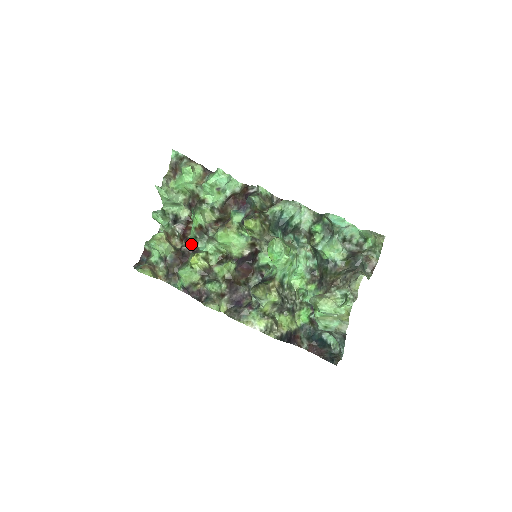
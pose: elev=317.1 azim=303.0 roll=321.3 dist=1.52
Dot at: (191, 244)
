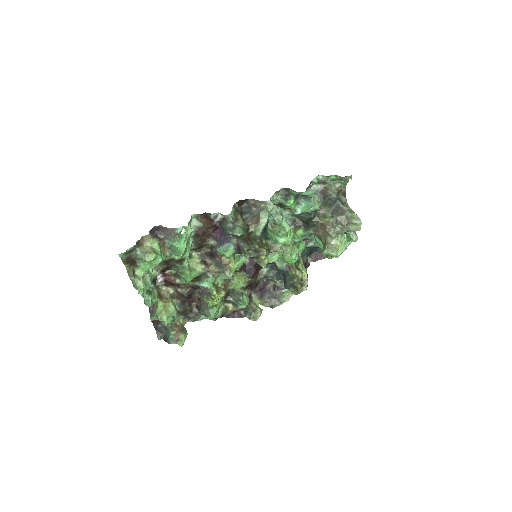
Dot at: (188, 286)
